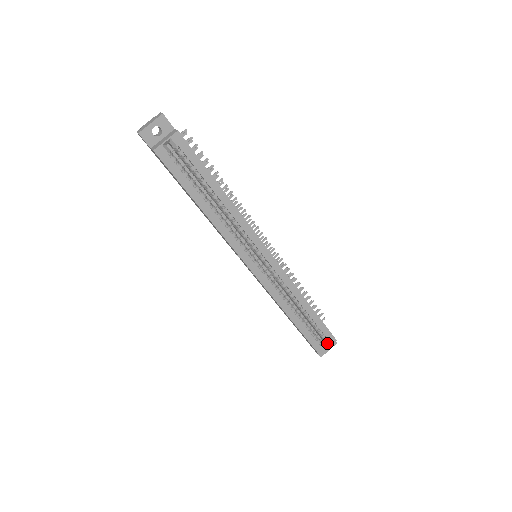
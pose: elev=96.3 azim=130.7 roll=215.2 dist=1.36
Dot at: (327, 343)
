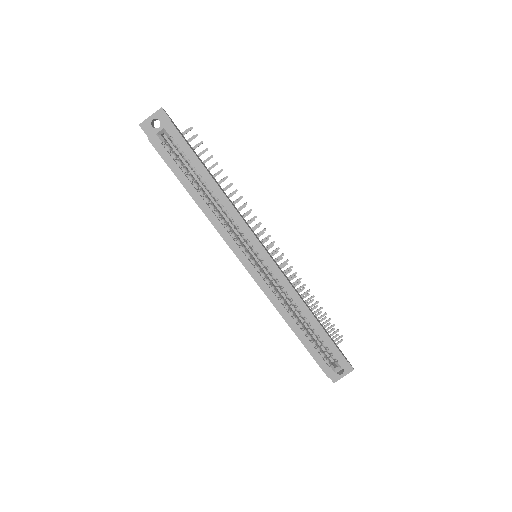
Dot at: (338, 366)
